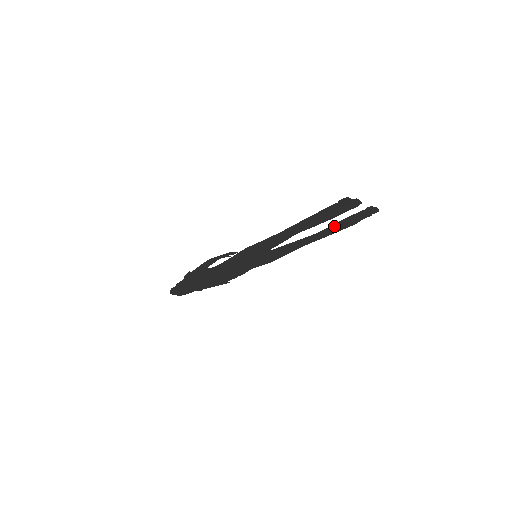
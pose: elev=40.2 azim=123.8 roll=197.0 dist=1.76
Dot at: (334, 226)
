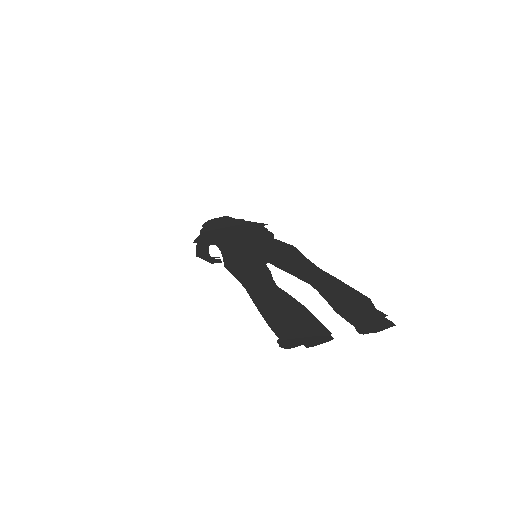
Dot at: (330, 295)
